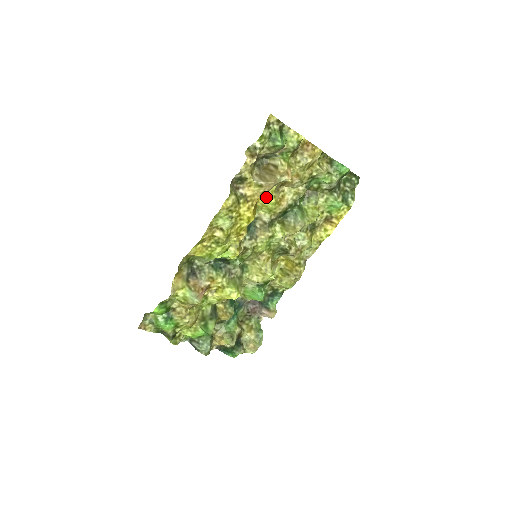
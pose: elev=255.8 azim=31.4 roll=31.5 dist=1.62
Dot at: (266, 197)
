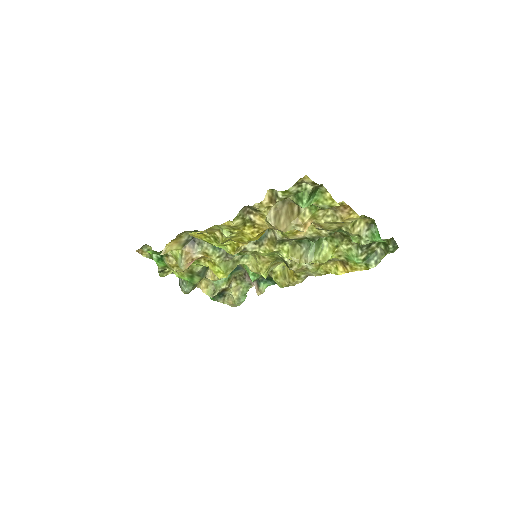
Dot at: occluded
